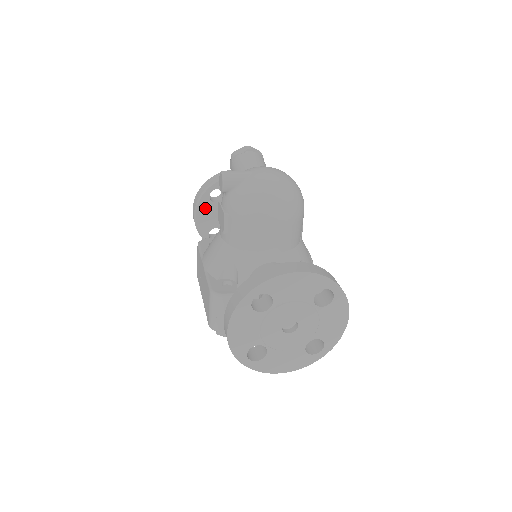
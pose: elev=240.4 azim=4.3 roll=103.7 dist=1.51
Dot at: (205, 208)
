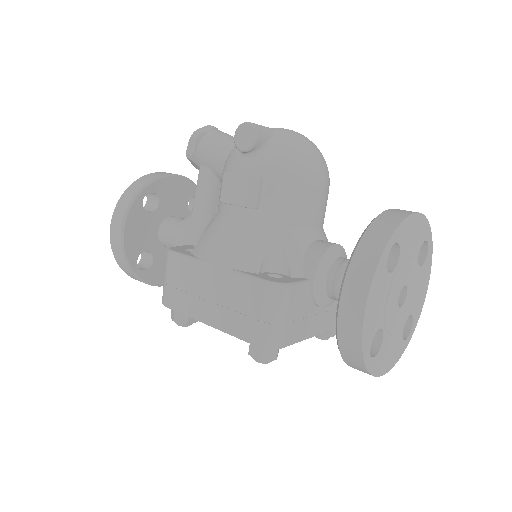
Dot at: (136, 220)
